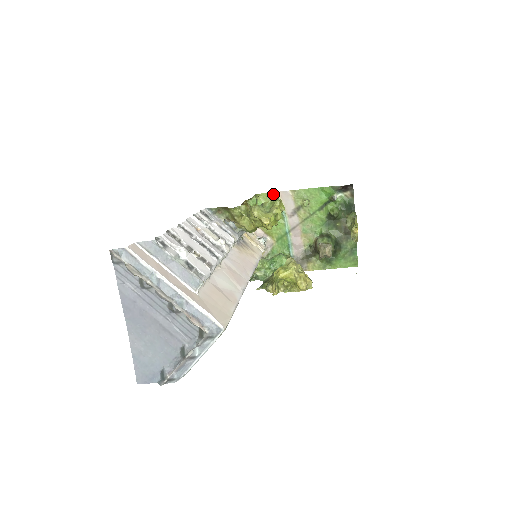
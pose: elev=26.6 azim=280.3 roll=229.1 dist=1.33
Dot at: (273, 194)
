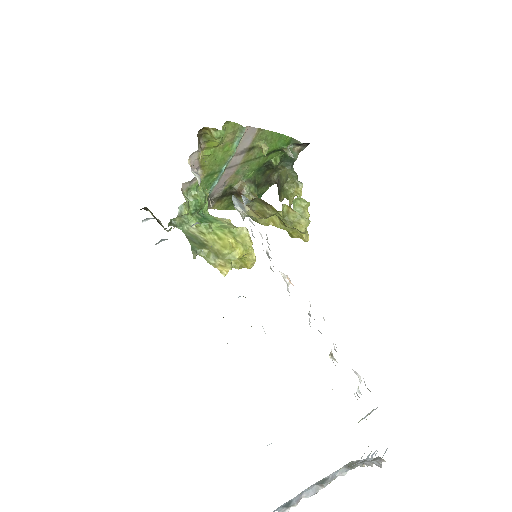
Dot at: (243, 129)
